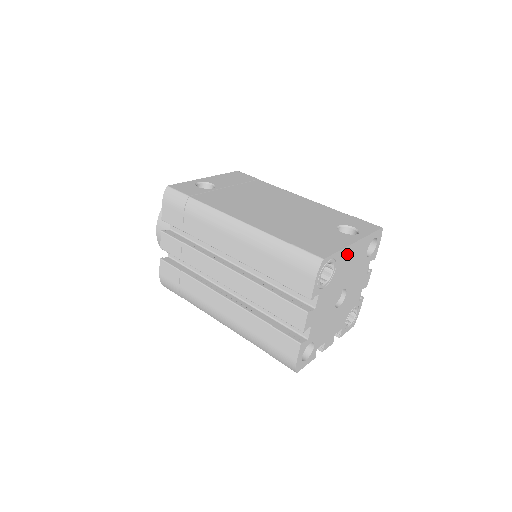
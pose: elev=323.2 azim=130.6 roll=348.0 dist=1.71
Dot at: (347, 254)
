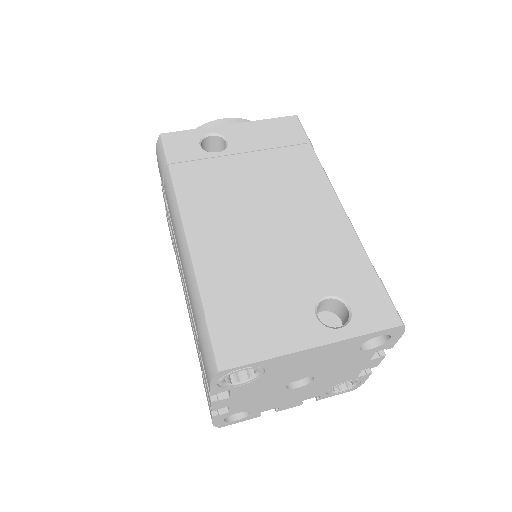
Dot at: (294, 358)
